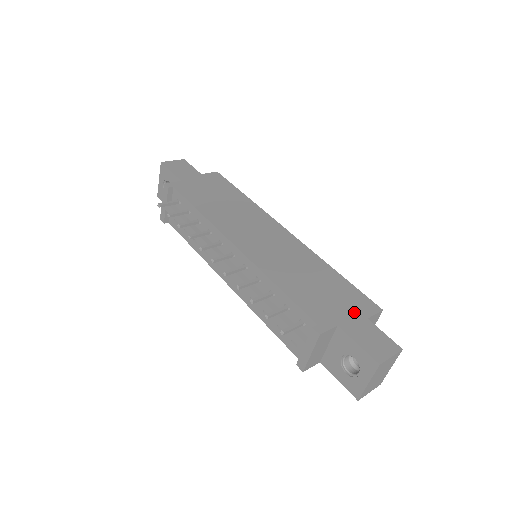
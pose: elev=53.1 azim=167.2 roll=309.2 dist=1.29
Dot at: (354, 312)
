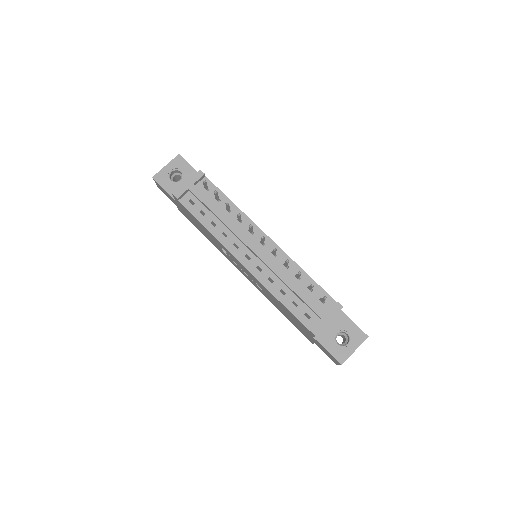
Dot at: occluded
